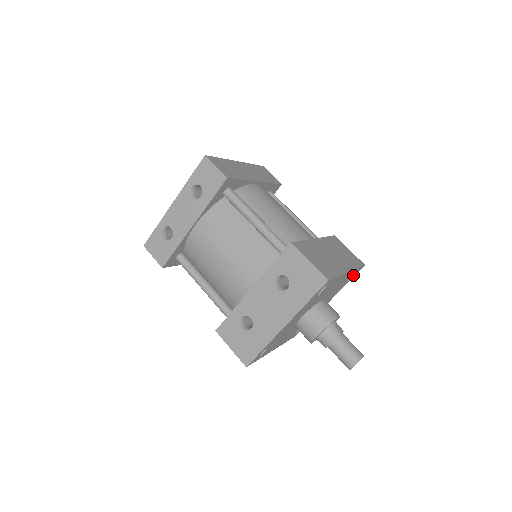
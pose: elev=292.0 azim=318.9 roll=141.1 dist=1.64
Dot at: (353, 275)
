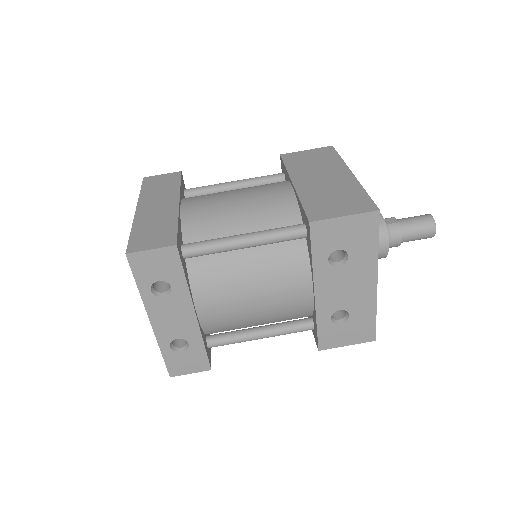
Dot at: occluded
